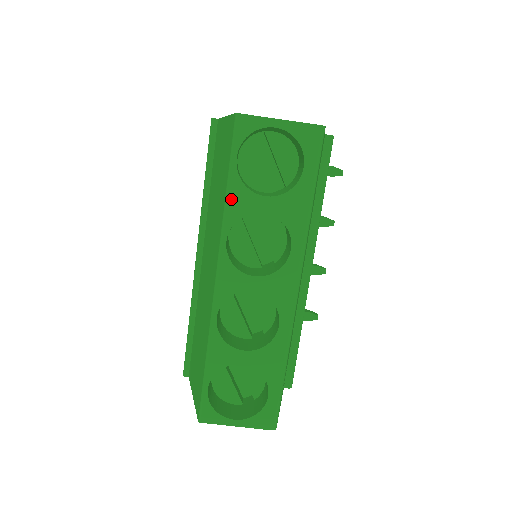
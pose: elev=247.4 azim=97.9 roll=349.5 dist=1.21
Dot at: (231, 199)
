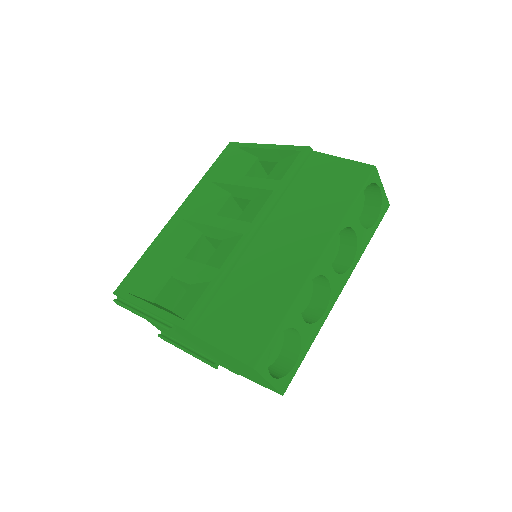
Dot at: (351, 212)
